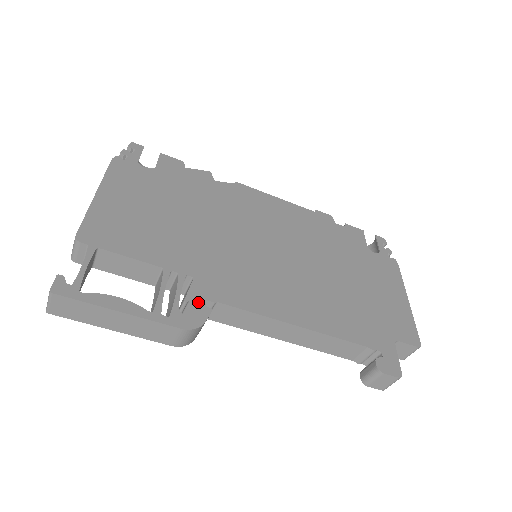
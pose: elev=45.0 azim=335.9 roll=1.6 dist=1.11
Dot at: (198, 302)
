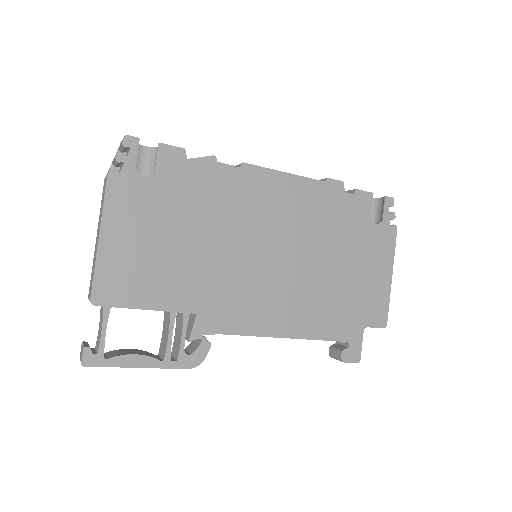
Dot at: (200, 338)
